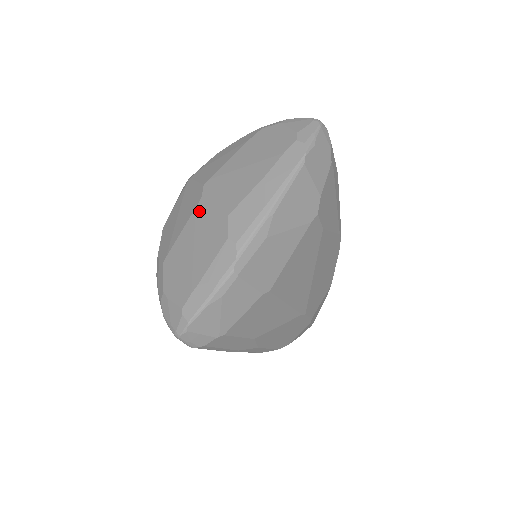
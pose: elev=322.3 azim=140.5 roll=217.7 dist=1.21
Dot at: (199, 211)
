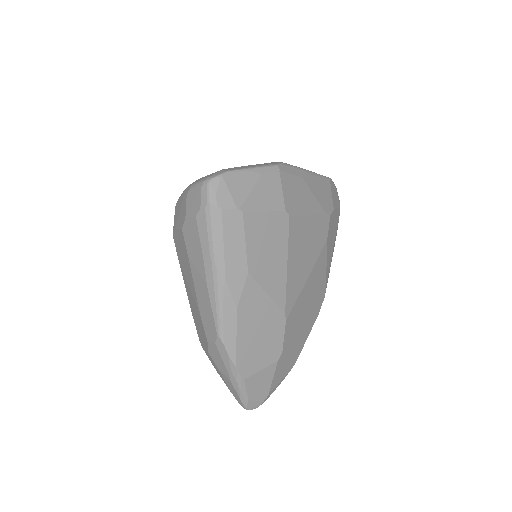
Dot at: occluded
